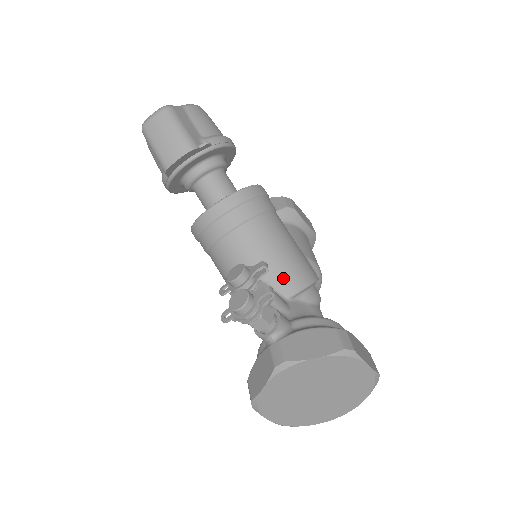
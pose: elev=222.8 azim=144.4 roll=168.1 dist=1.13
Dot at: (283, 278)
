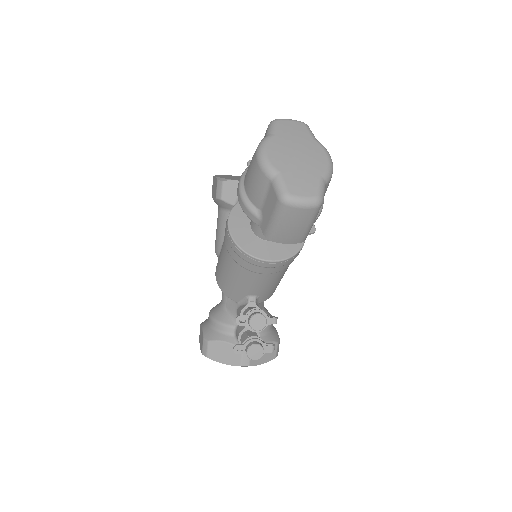
Dot at: (268, 295)
